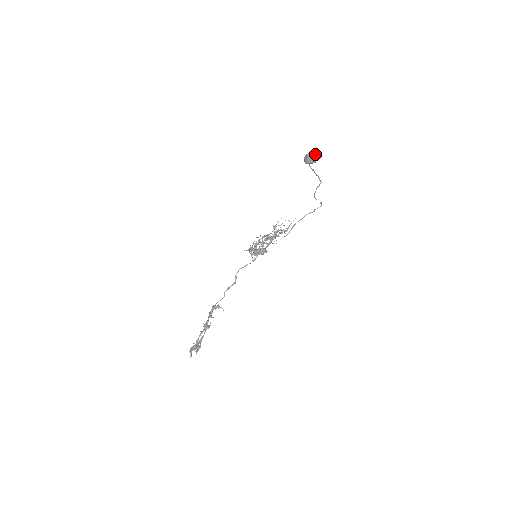
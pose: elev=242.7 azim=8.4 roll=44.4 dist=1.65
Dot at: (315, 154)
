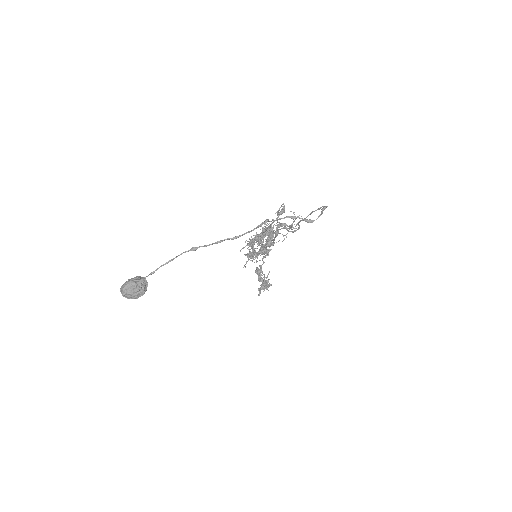
Dot at: (127, 293)
